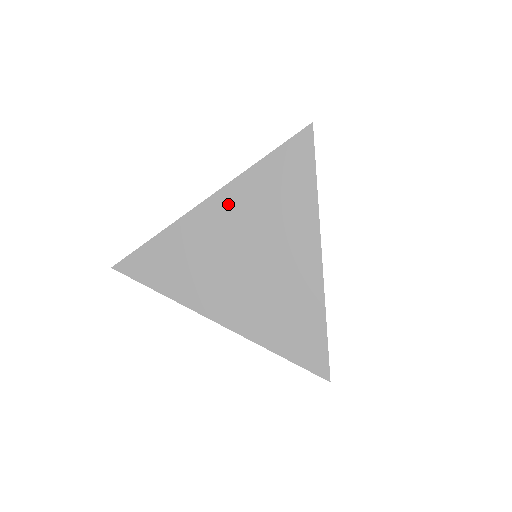
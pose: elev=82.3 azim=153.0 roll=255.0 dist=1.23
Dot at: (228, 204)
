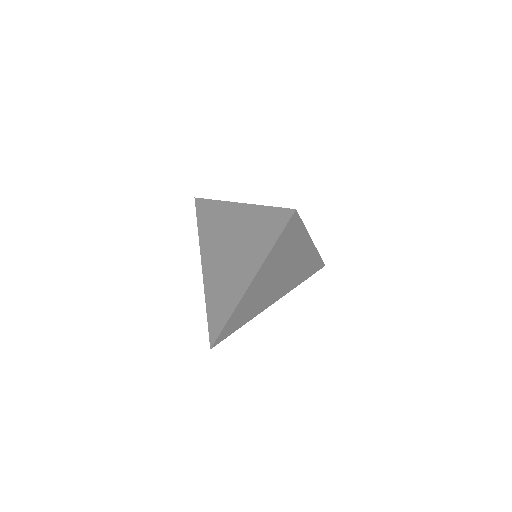
Dot at: (261, 276)
